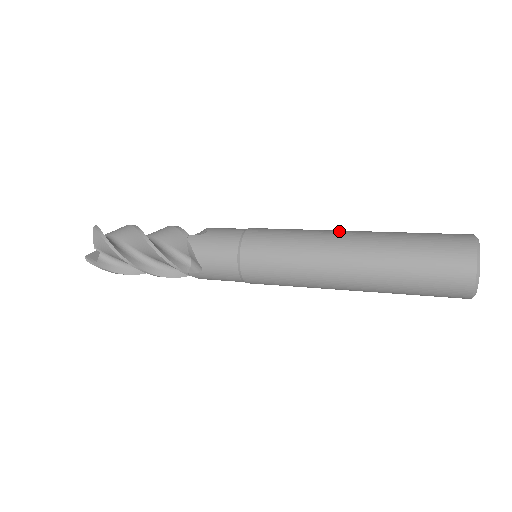
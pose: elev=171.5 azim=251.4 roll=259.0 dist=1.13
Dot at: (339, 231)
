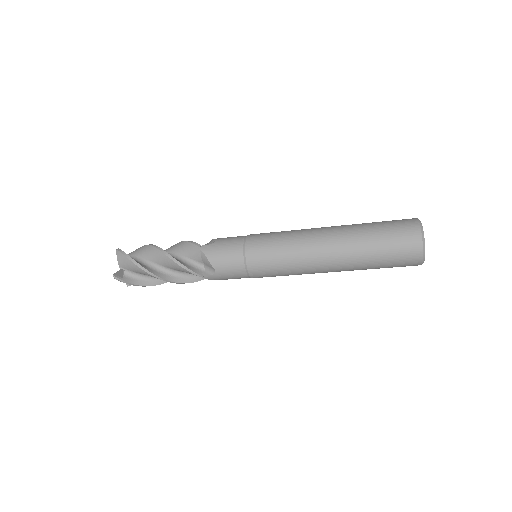
Dot at: (319, 228)
